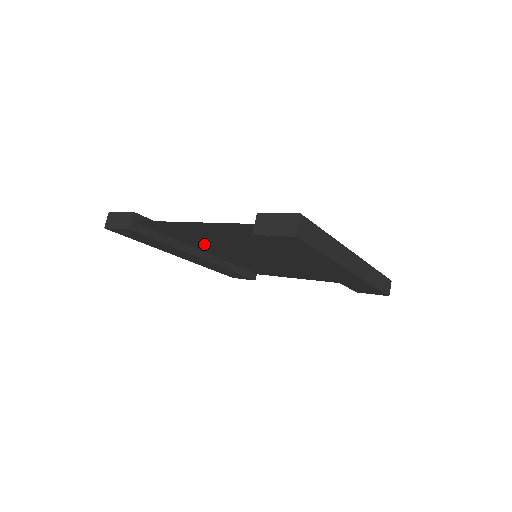
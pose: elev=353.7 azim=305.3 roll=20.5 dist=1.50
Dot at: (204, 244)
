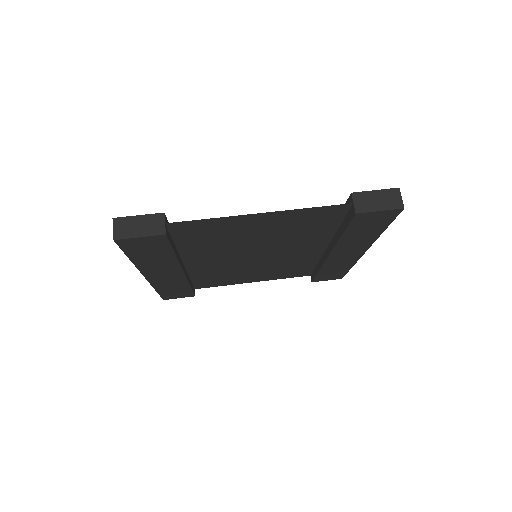
Dot at: (210, 249)
